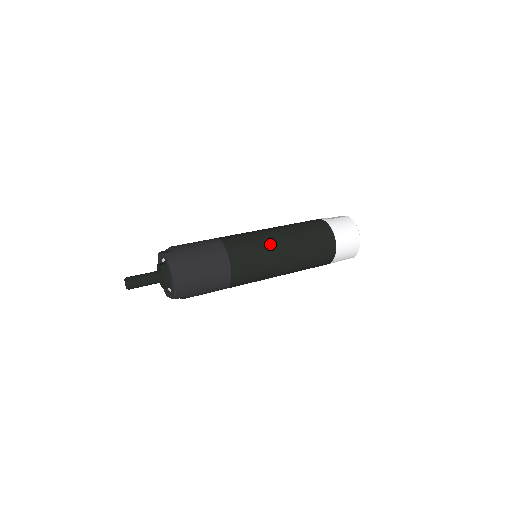
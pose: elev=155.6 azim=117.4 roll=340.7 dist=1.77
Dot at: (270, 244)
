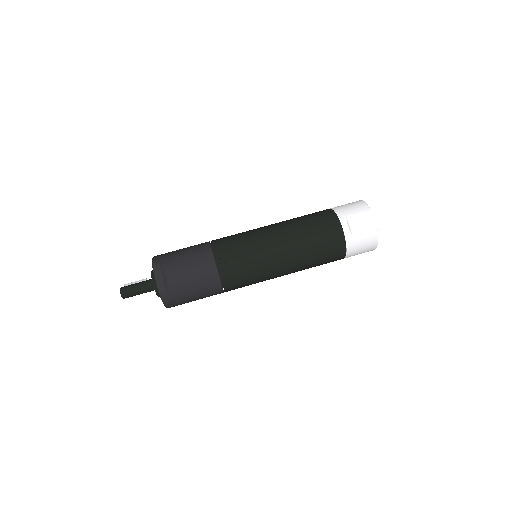
Dot at: (270, 275)
